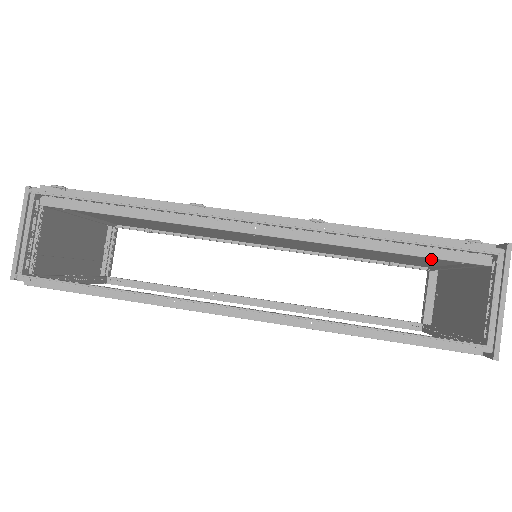
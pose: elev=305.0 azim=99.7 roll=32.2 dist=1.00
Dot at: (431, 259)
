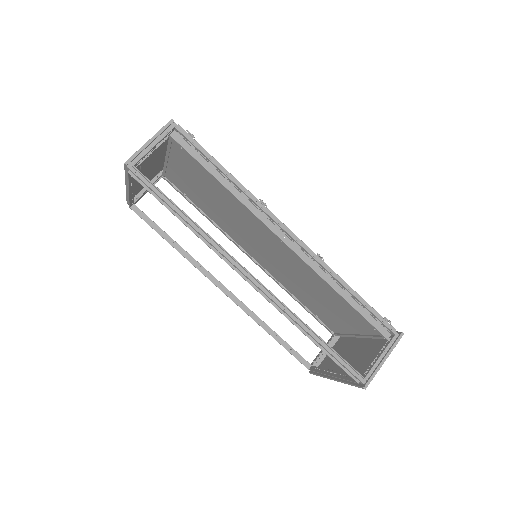
Dot at: (354, 321)
